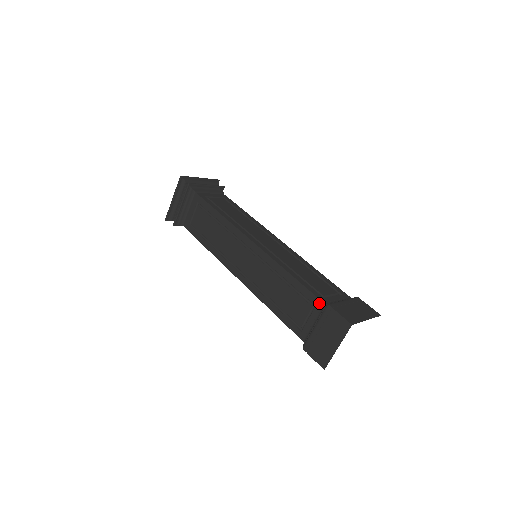
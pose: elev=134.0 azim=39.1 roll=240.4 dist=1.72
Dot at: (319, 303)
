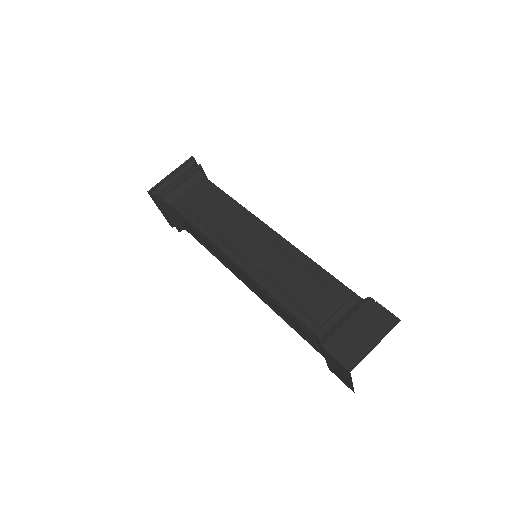
Dot at: (354, 297)
